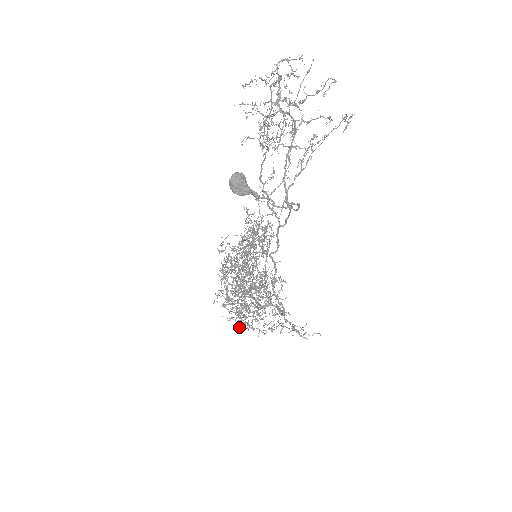
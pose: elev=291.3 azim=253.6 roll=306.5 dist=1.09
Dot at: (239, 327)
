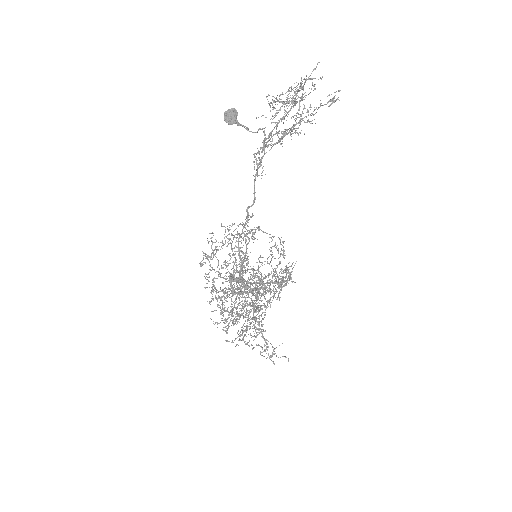
Dot at: (209, 301)
